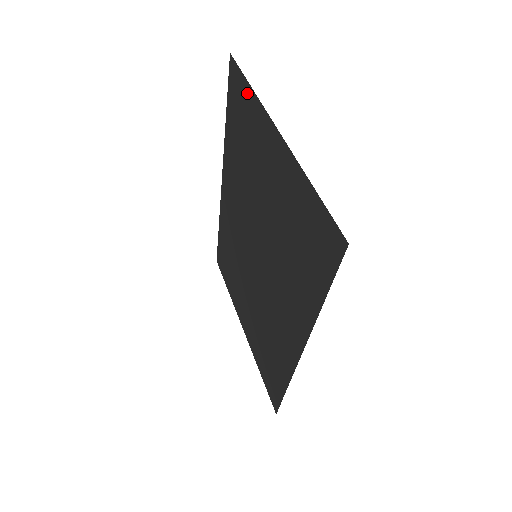
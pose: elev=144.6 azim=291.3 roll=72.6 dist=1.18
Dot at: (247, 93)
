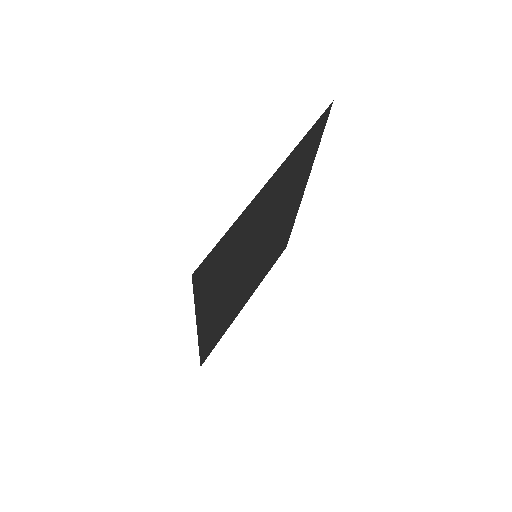
Dot at: (307, 137)
